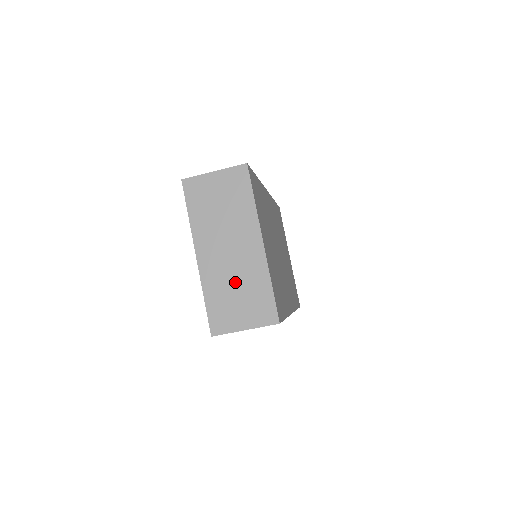
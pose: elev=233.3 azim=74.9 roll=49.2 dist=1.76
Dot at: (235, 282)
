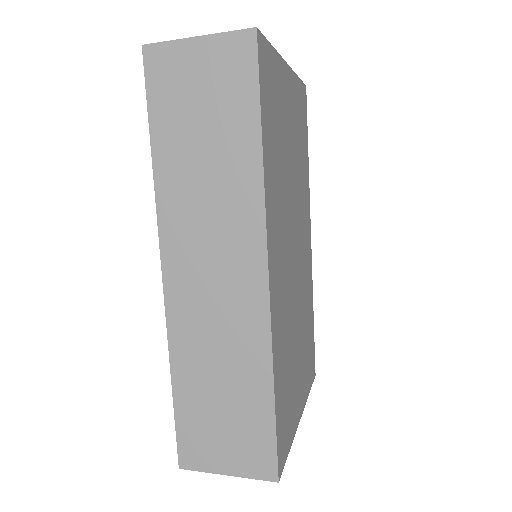
Dot at: occluded
